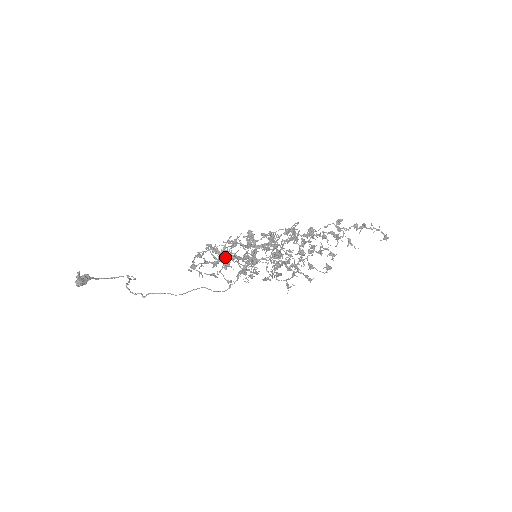
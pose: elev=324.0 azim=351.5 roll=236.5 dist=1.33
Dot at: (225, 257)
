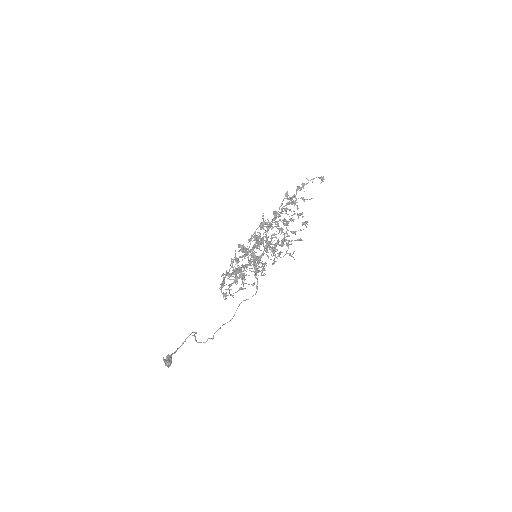
Dot at: occluded
